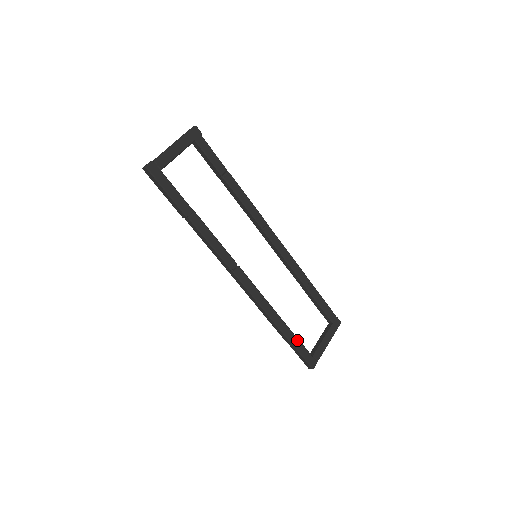
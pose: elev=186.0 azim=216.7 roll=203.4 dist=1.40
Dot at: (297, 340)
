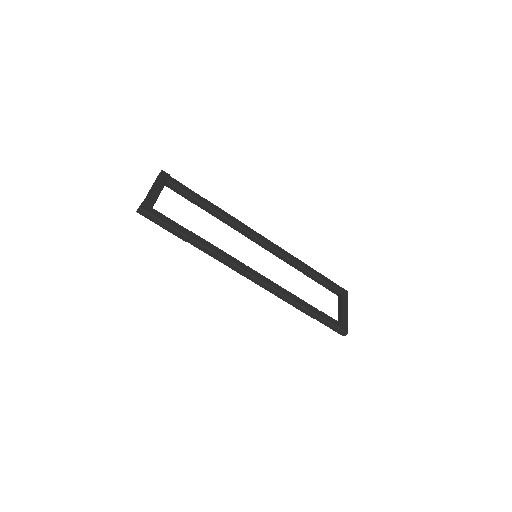
Dot at: (323, 313)
